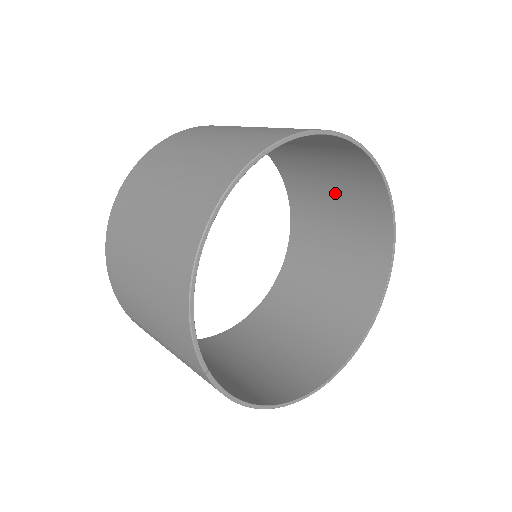
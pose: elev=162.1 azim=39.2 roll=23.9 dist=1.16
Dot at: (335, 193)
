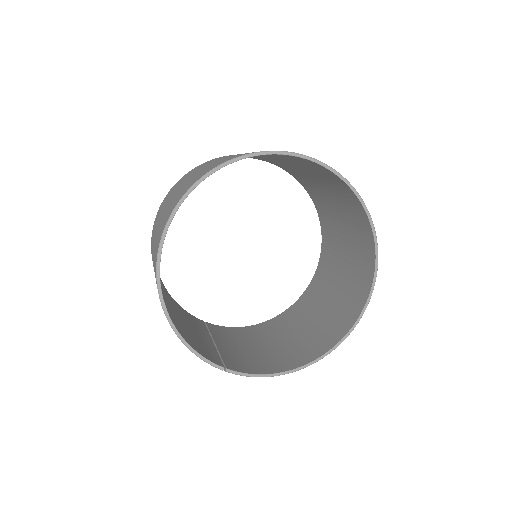
Dot at: (299, 167)
